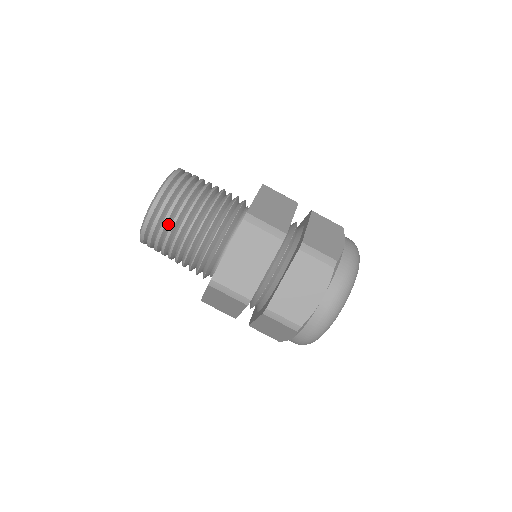
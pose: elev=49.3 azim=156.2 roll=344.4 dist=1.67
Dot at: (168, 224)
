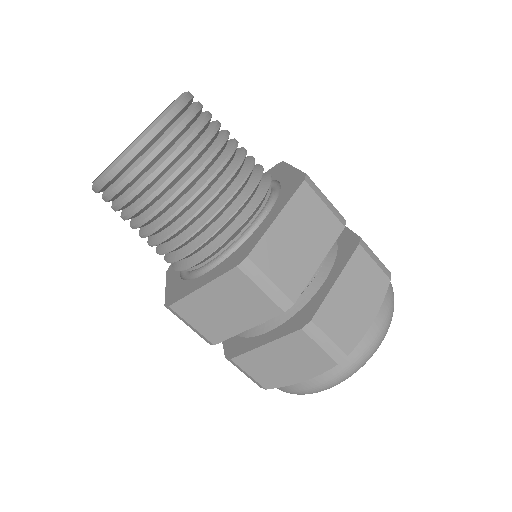
Dot at: (179, 157)
